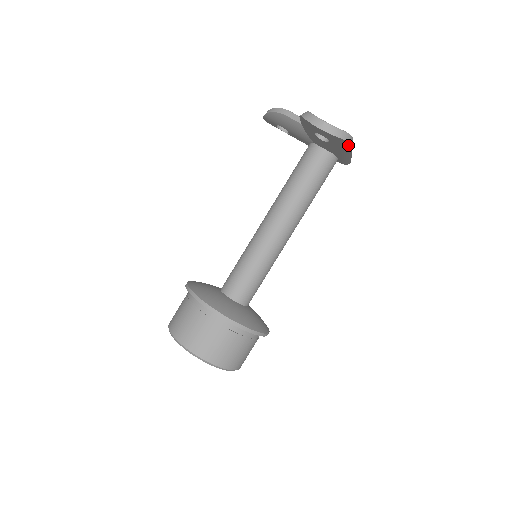
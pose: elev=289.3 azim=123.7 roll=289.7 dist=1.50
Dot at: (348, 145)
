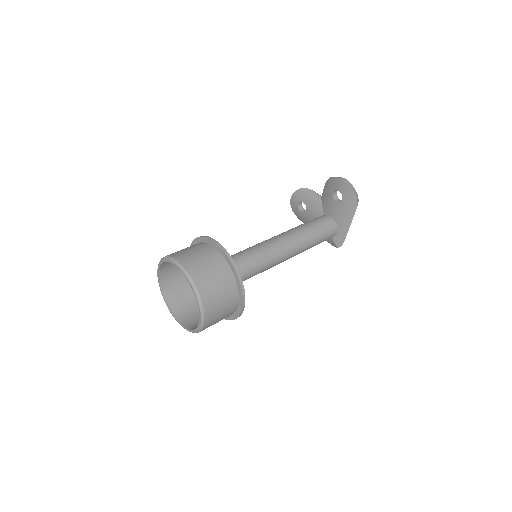
Dot at: (354, 205)
